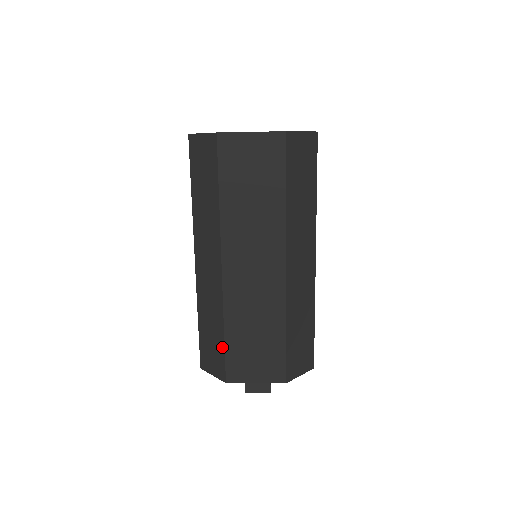
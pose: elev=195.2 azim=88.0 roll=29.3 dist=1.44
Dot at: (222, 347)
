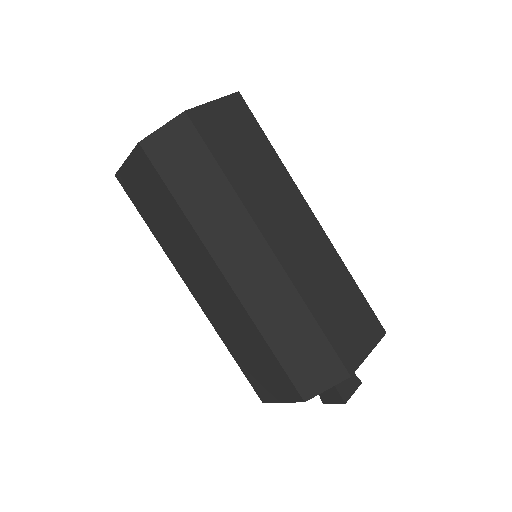
Dot at: (240, 367)
